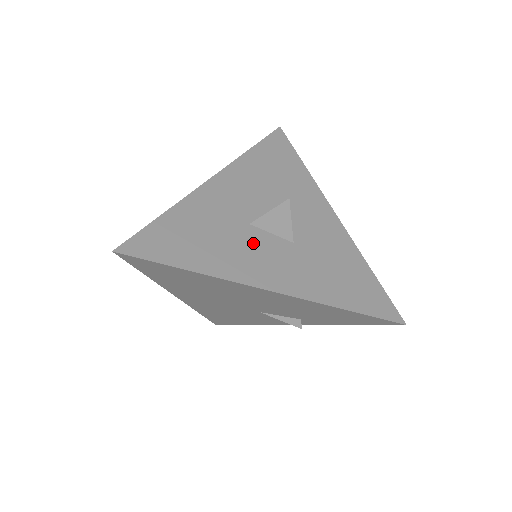
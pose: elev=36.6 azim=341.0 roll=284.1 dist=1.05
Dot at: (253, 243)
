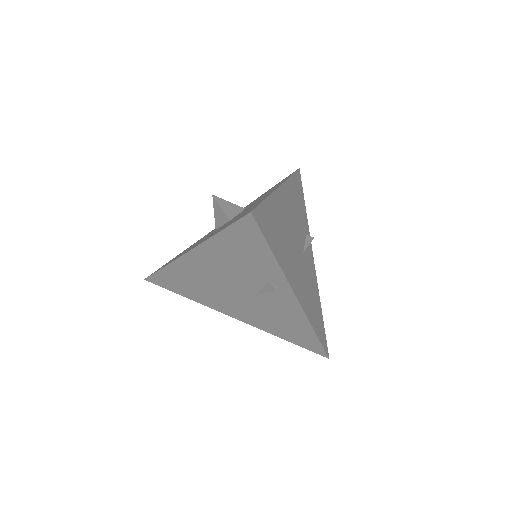
Dot at: occluded
